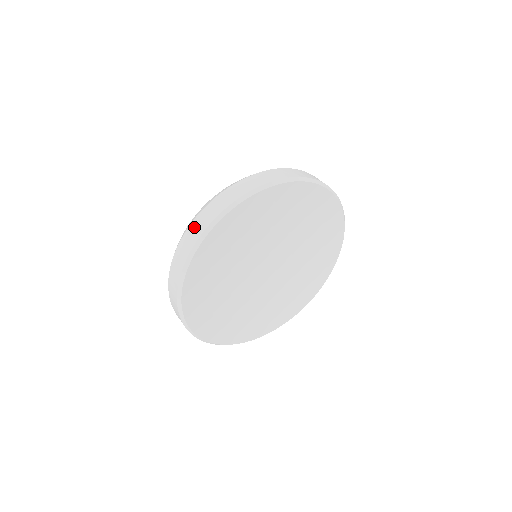
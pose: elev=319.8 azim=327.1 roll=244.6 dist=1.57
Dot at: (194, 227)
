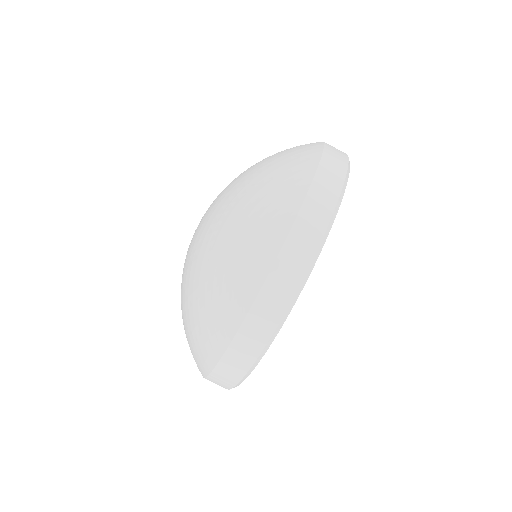
Dot at: (264, 307)
